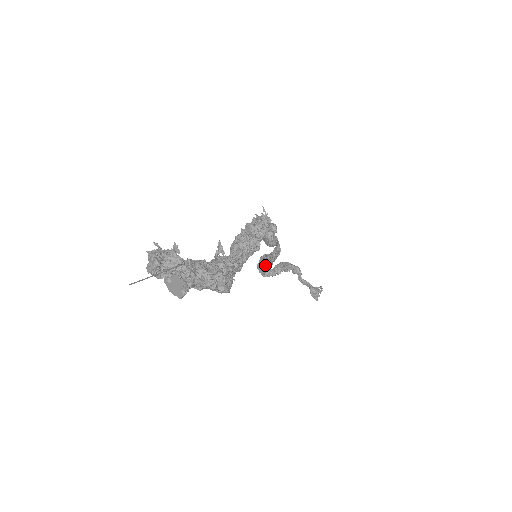
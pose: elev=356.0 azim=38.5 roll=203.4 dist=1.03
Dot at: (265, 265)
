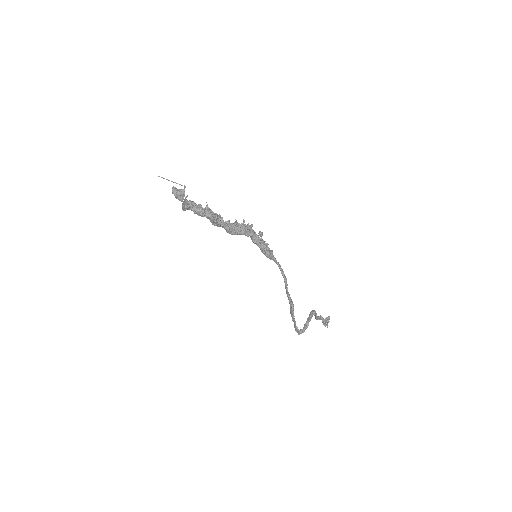
Dot at: (291, 312)
